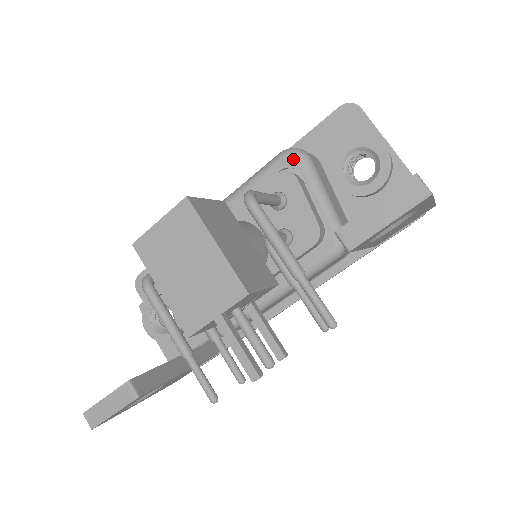
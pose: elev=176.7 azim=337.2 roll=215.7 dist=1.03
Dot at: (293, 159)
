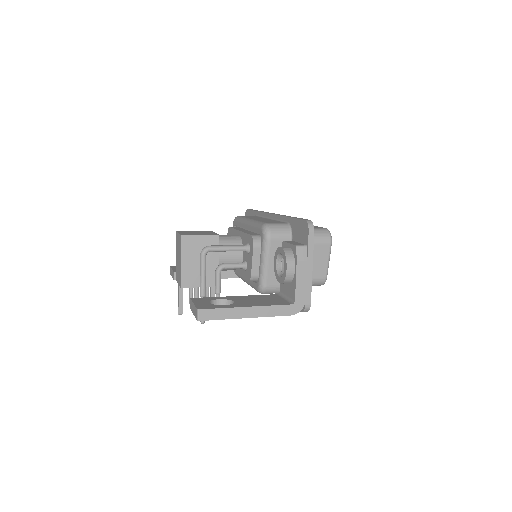
Dot at: (262, 234)
